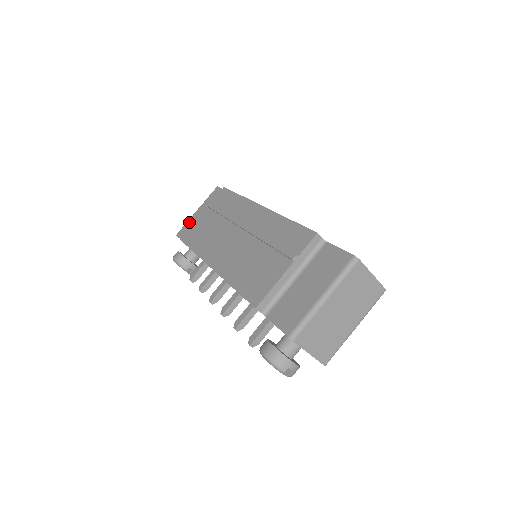
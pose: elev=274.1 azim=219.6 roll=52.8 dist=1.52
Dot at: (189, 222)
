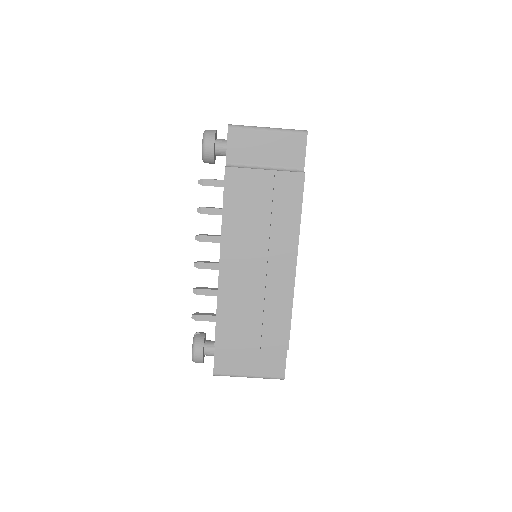
Dot at: (250, 135)
